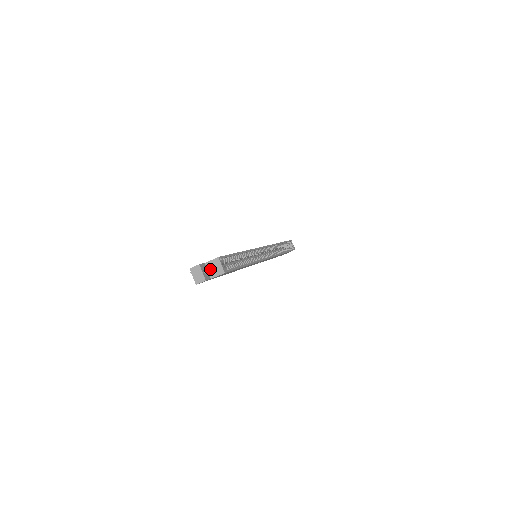
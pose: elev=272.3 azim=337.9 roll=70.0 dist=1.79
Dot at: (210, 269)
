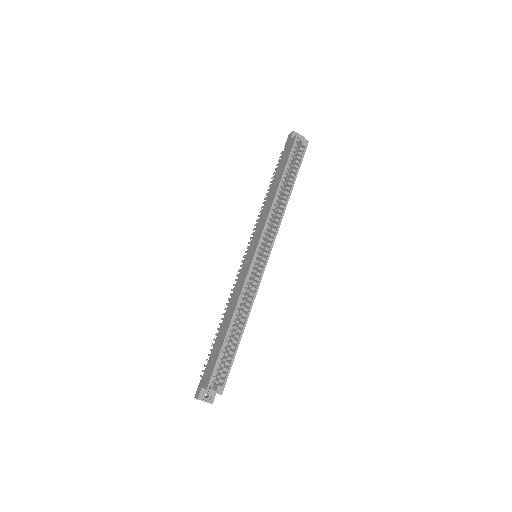
Dot at: occluded
